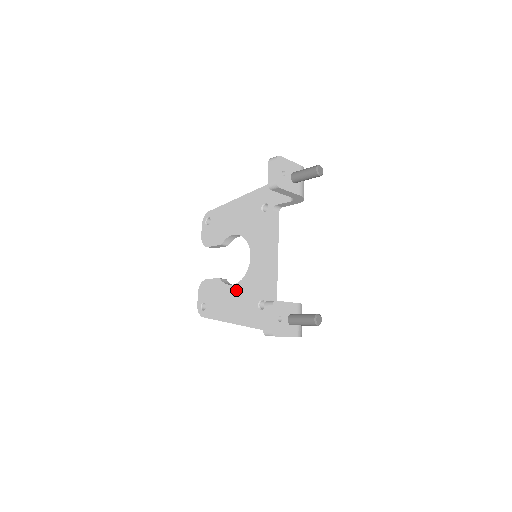
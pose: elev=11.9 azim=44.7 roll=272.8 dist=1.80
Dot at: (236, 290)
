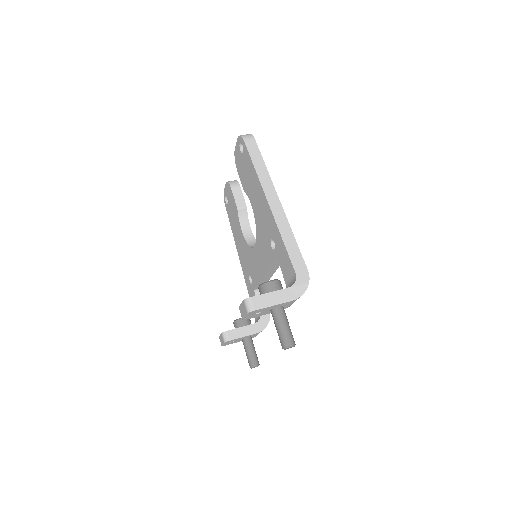
Dot at: (243, 240)
